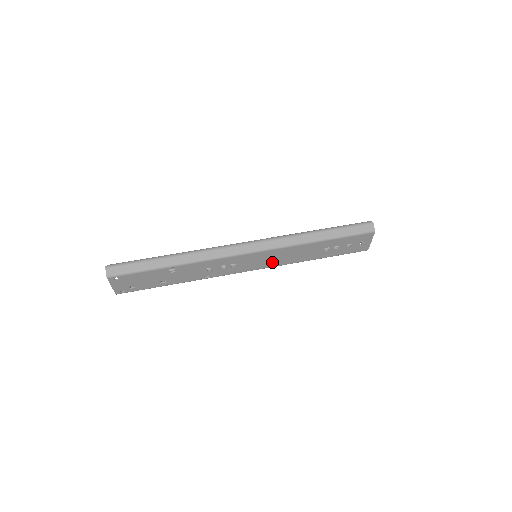
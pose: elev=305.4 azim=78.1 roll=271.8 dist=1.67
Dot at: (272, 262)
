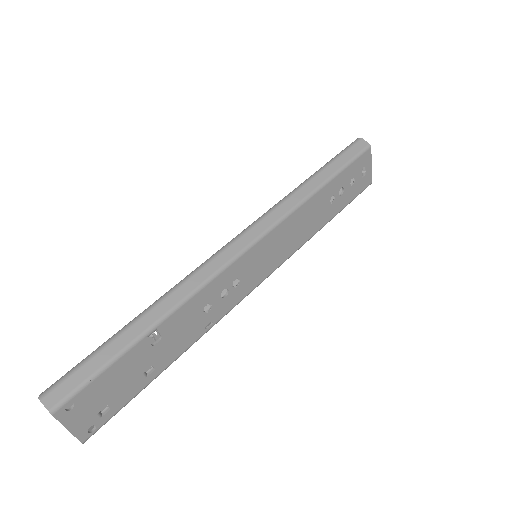
Dot at: (280, 253)
